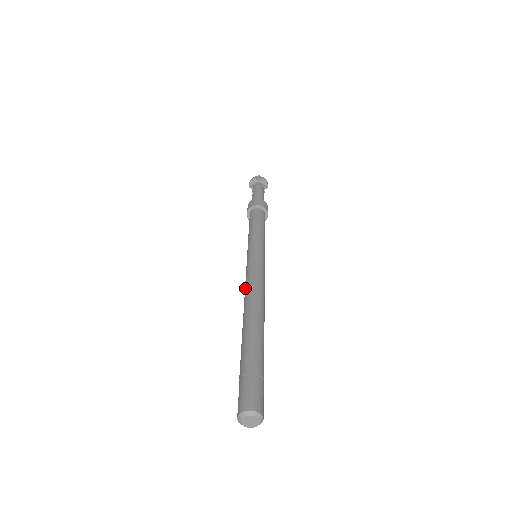
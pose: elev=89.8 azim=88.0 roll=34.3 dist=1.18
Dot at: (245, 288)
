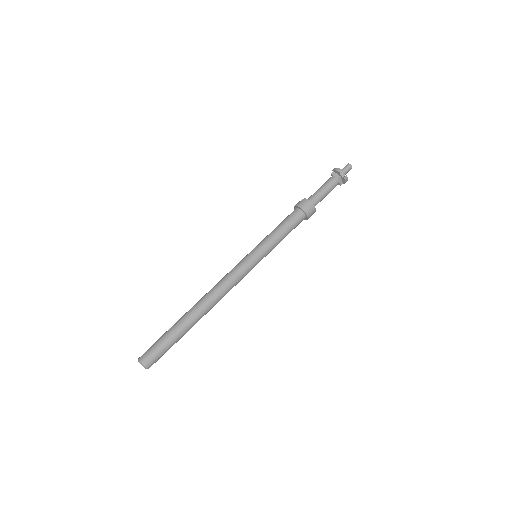
Dot at: (220, 281)
